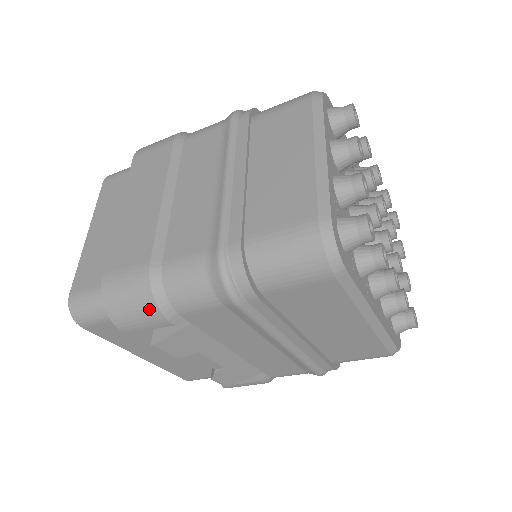
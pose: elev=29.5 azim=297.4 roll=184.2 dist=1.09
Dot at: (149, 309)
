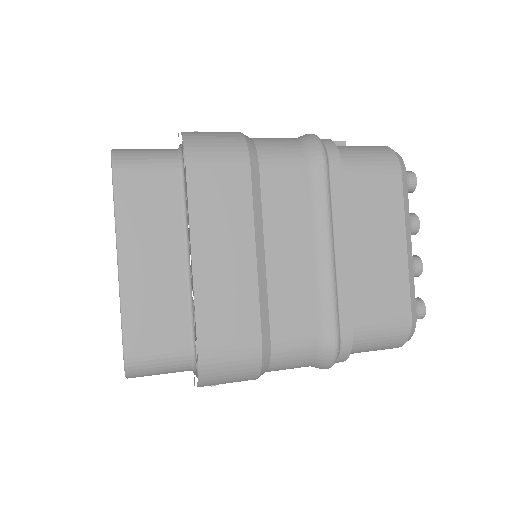
Dot at: (248, 378)
